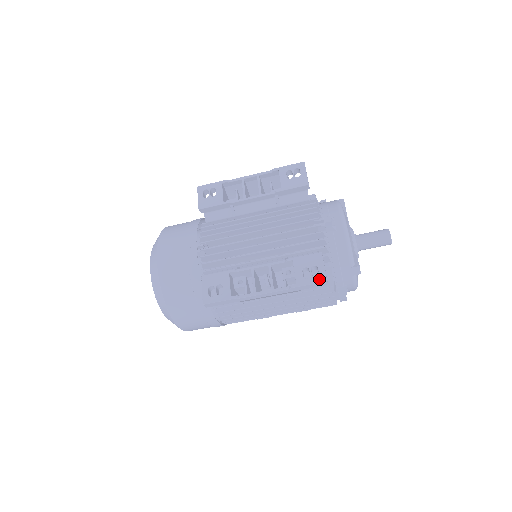
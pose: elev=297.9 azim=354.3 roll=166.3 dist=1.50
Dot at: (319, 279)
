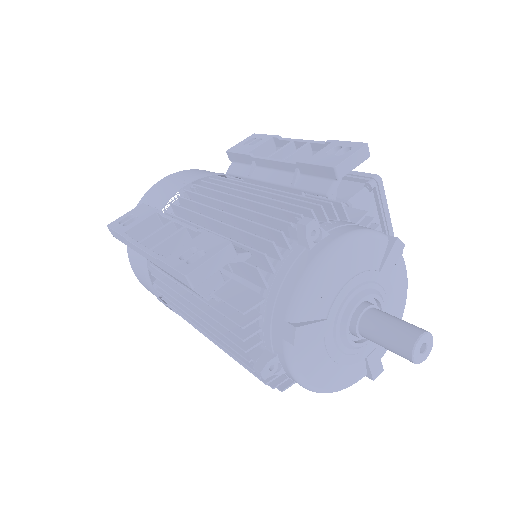
Dot at: (185, 268)
